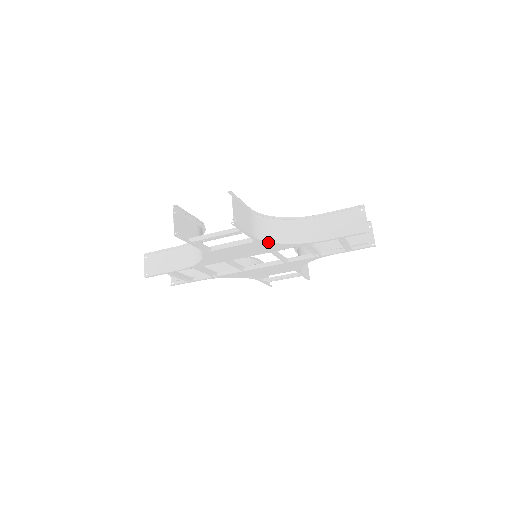
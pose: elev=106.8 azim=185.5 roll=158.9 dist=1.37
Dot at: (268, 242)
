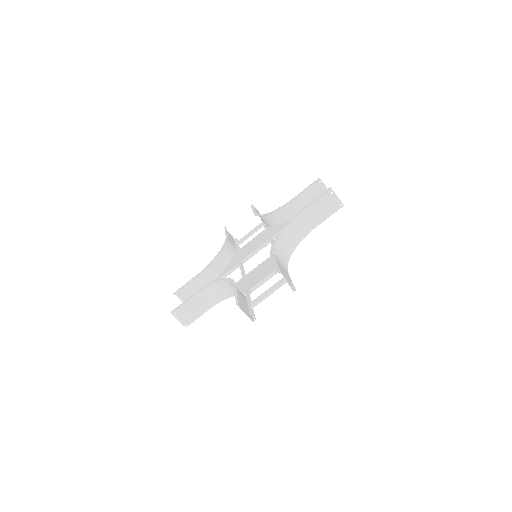
Dot at: (288, 261)
